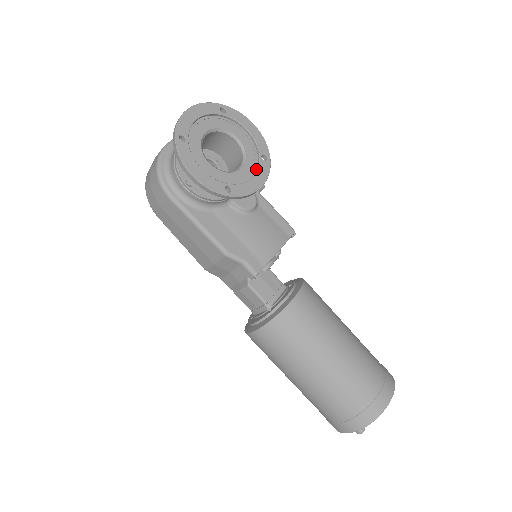
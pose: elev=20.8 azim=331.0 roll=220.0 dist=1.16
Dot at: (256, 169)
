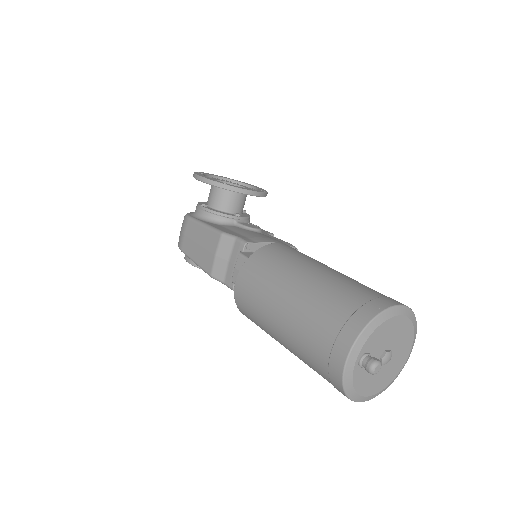
Dot at: occluded
